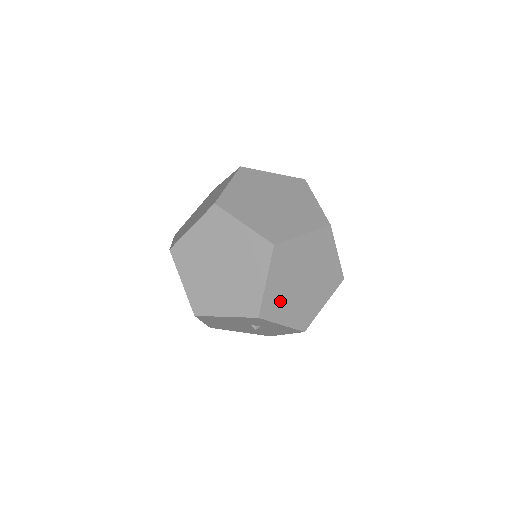
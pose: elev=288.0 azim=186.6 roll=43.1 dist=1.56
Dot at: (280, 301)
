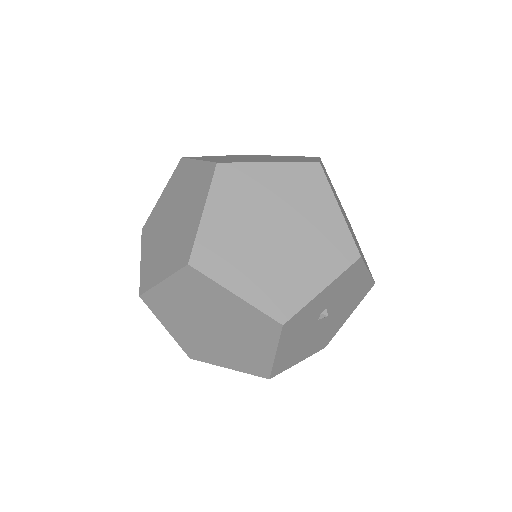
Dot at: (281, 282)
